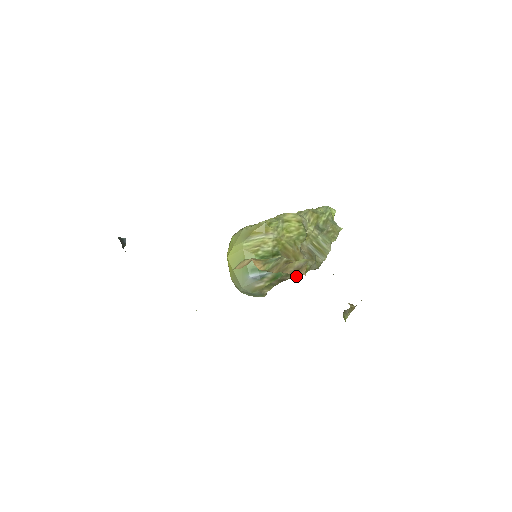
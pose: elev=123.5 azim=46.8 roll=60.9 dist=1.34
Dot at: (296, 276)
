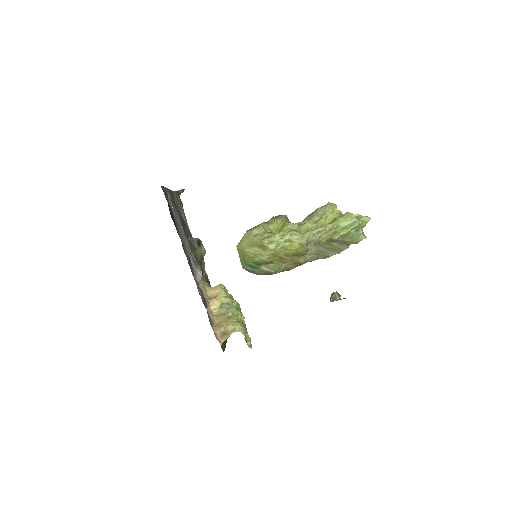
Dot at: occluded
